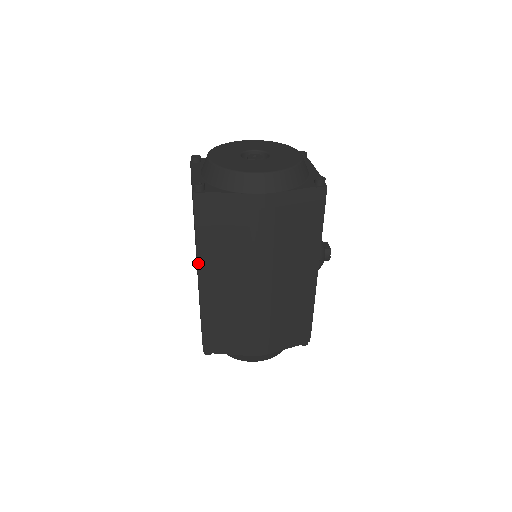
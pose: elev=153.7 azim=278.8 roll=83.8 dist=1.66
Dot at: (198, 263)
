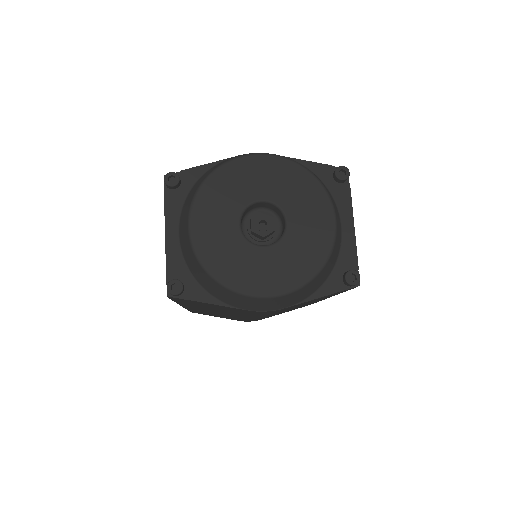
Dot at: occluded
